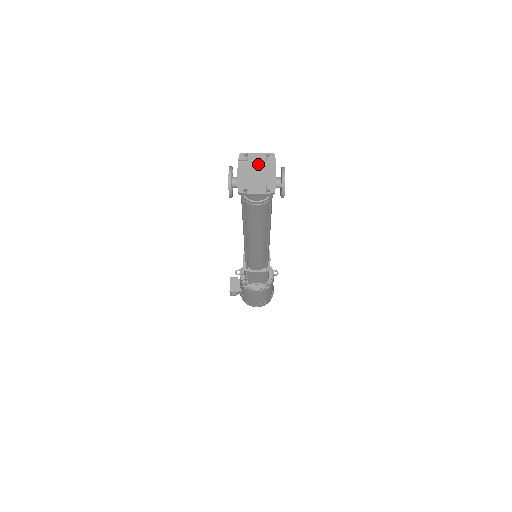
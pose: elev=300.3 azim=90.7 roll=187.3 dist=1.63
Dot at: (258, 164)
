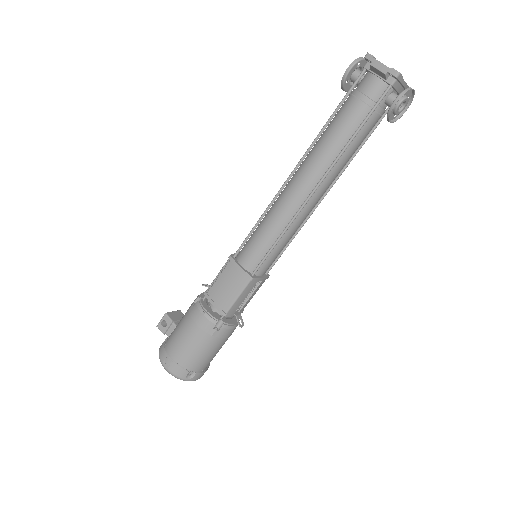
Dot at: occluded
